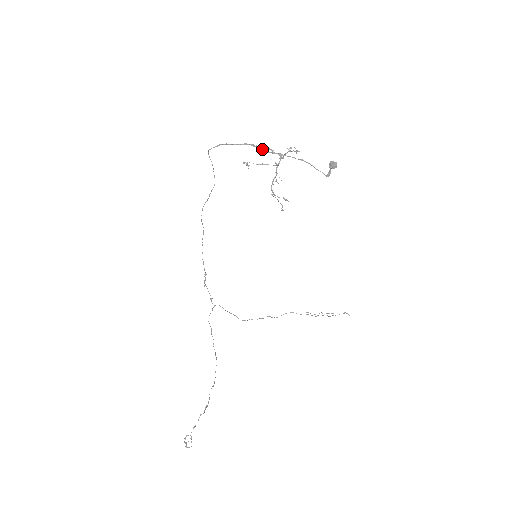
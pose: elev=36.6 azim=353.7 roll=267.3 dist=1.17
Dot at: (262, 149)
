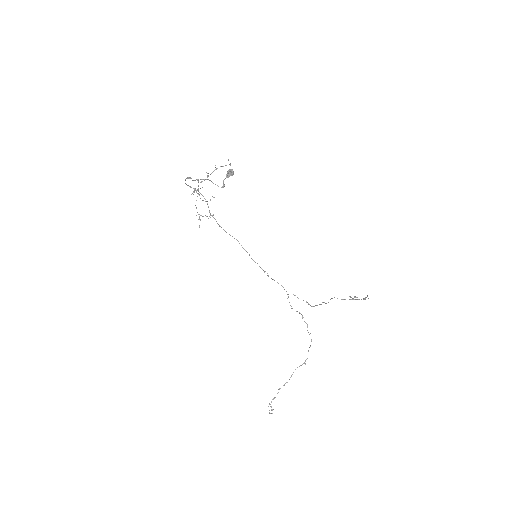
Dot at: occluded
